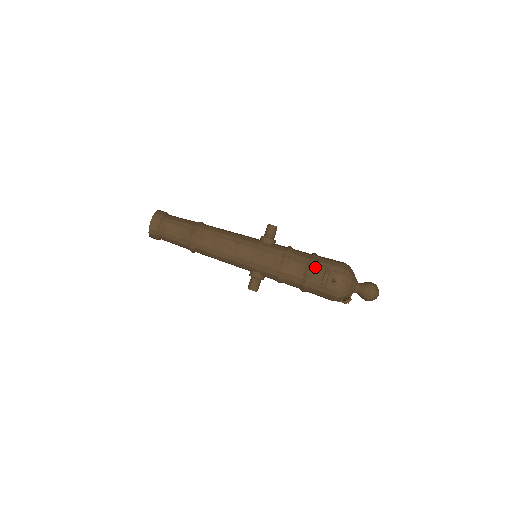
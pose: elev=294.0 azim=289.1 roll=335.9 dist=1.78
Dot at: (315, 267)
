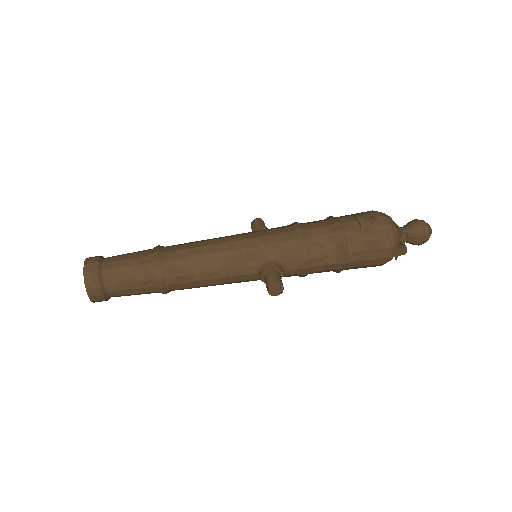
Dot at: (339, 218)
